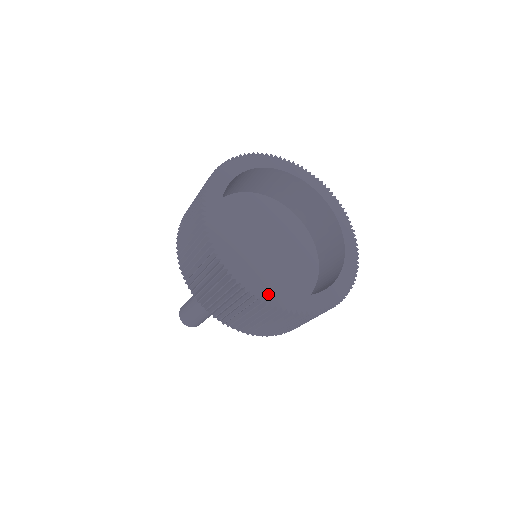
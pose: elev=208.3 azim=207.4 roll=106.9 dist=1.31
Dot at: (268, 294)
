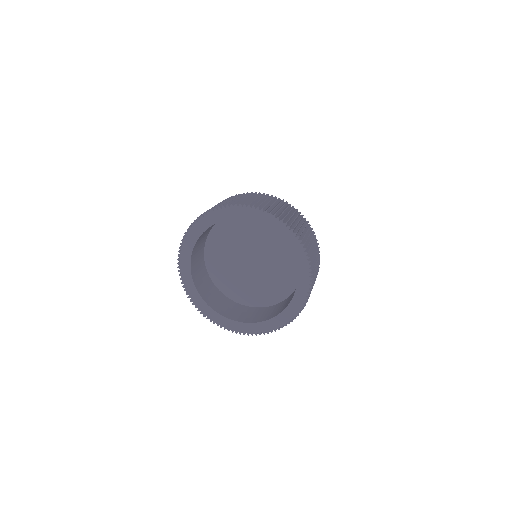
Dot at: (207, 311)
